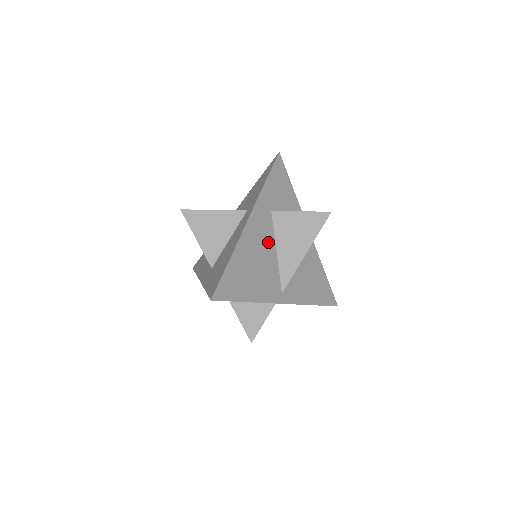
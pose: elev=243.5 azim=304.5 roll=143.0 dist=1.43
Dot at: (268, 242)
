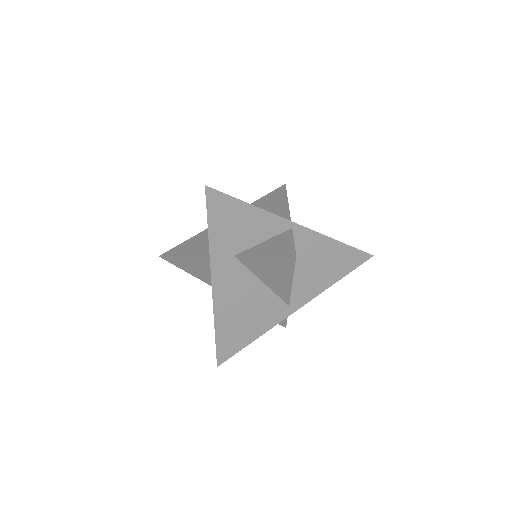
Dot at: (248, 284)
